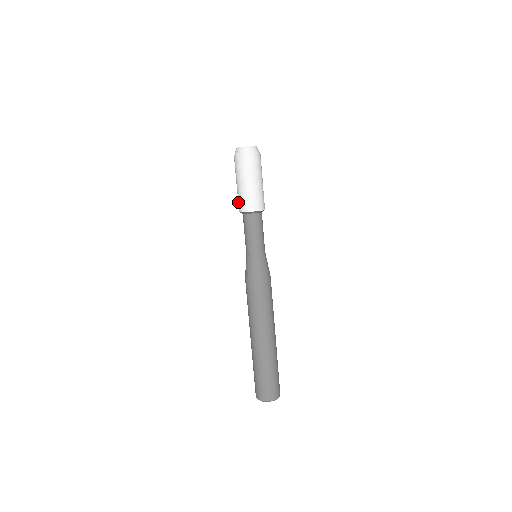
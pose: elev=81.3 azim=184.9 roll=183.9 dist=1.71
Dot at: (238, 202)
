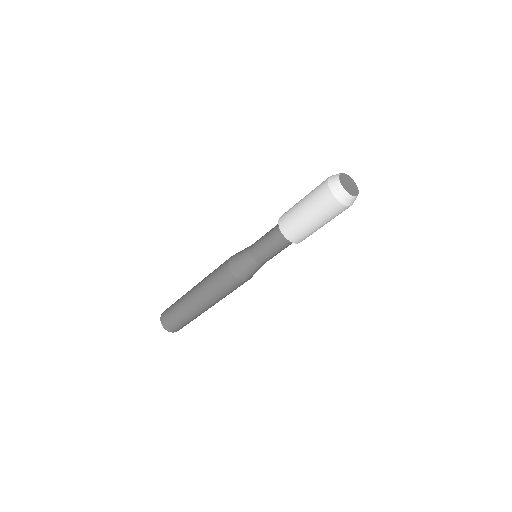
Dot at: (289, 225)
